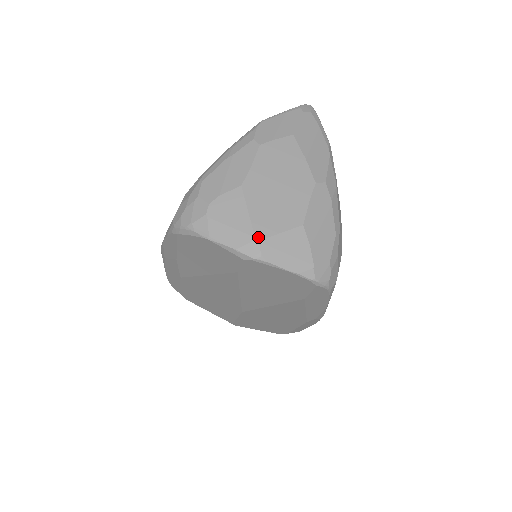
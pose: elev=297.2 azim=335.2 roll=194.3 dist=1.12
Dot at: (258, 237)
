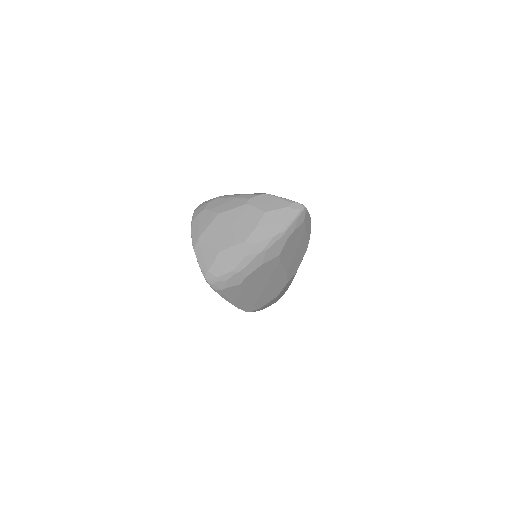
Dot at: (200, 239)
